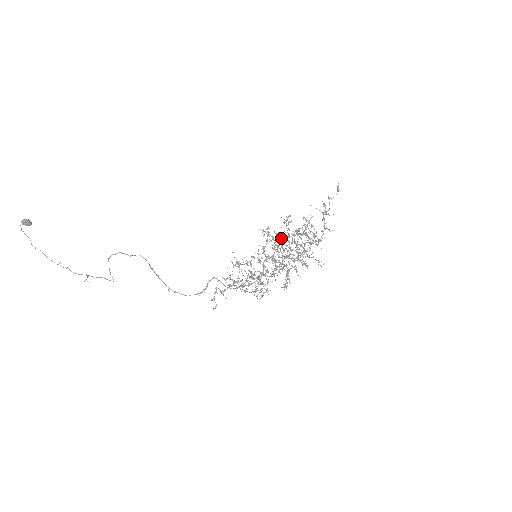
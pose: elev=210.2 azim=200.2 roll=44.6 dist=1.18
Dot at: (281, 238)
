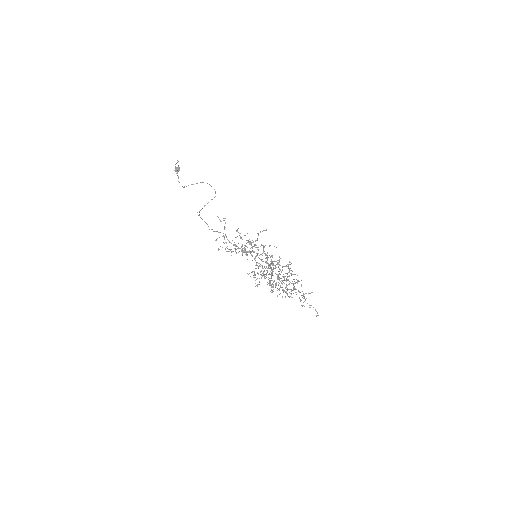
Dot at: (278, 267)
